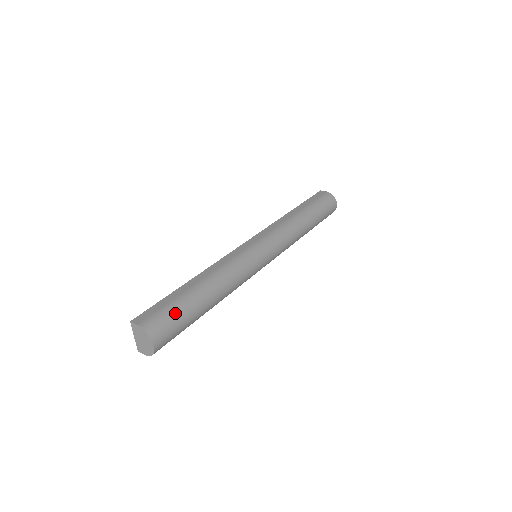
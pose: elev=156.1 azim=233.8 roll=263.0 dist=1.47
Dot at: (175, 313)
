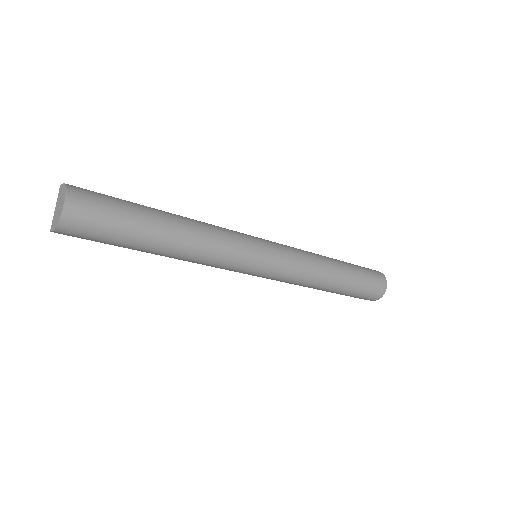
Dot at: (115, 201)
